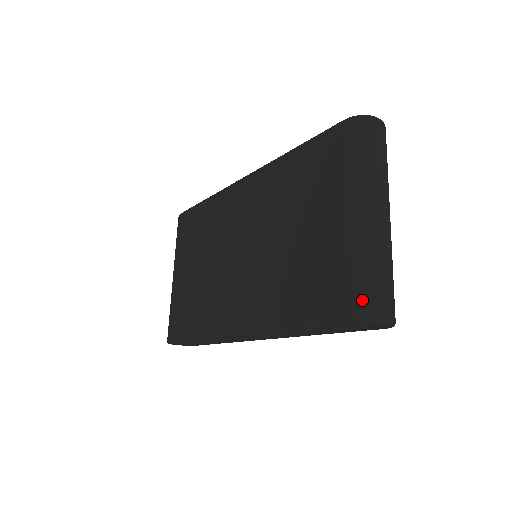
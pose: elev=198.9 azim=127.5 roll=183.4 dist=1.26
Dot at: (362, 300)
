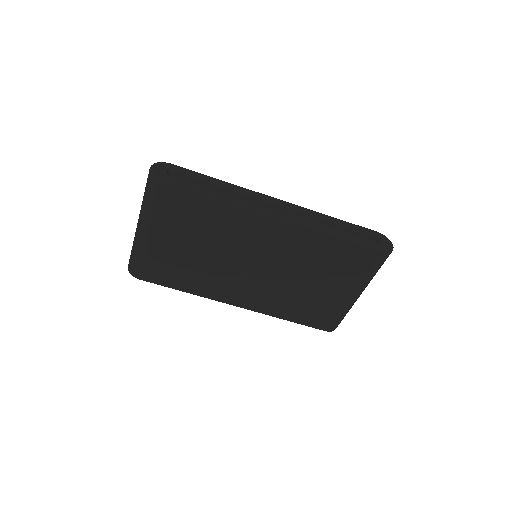
Dot at: occluded
